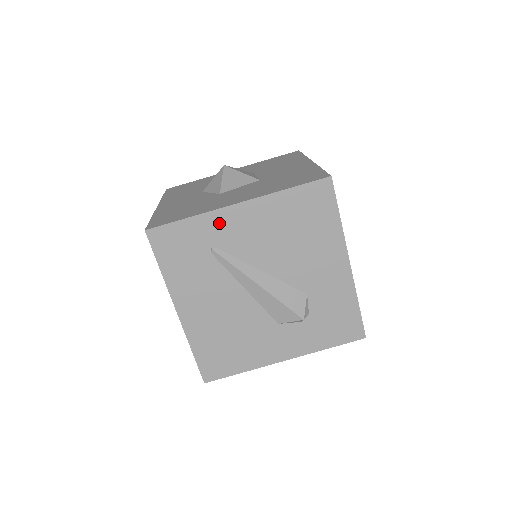
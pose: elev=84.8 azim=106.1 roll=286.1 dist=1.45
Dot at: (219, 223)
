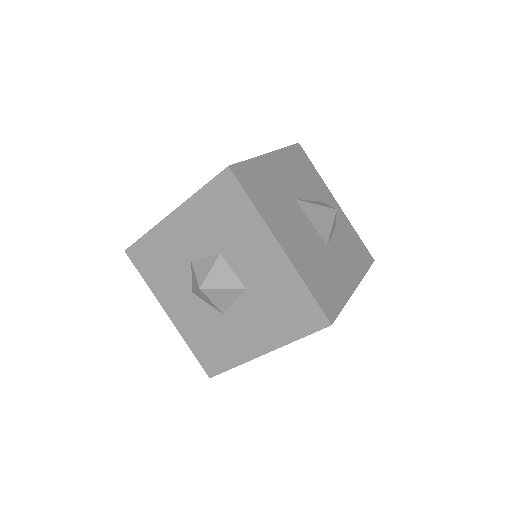
Dot at: occluded
